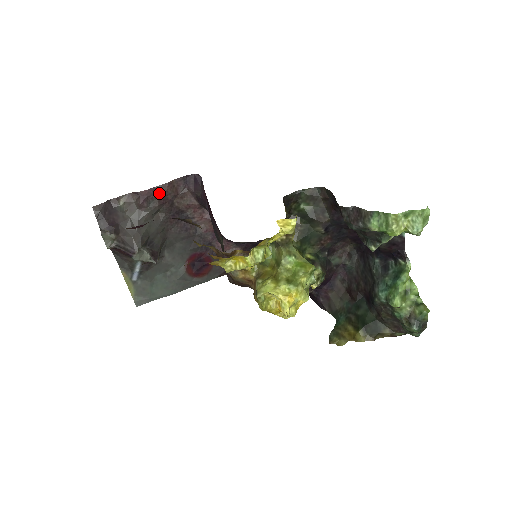
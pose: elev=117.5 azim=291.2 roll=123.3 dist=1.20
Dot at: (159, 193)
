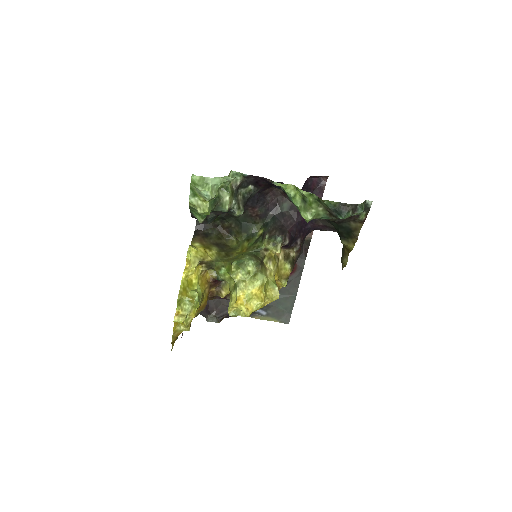
Dot at: occluded
